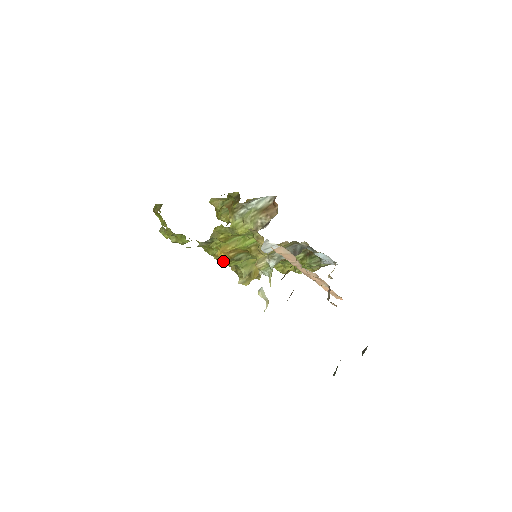
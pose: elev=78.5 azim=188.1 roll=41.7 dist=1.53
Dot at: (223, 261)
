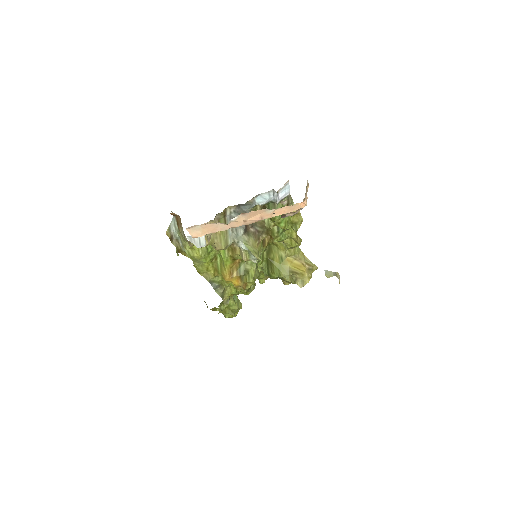
Dot at: (242, 285)
